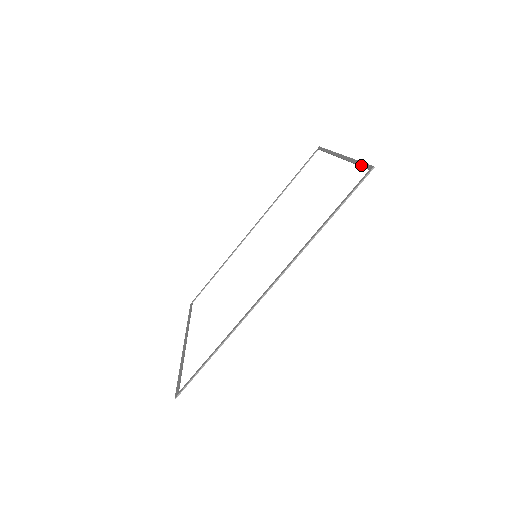
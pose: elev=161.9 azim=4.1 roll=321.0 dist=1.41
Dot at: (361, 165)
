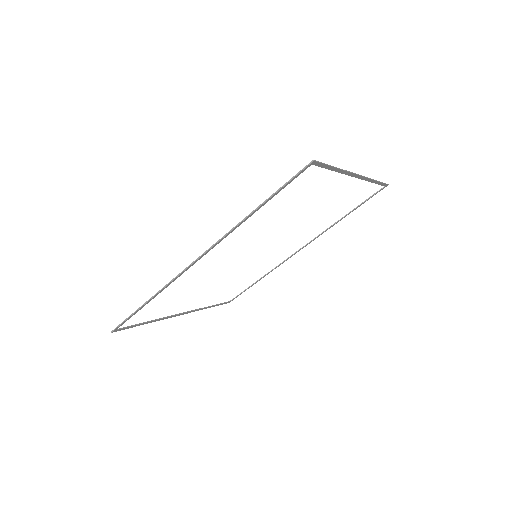
Dot at: (324, 166)
